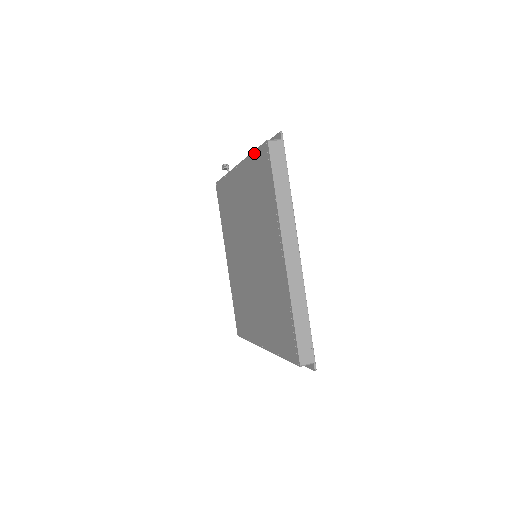
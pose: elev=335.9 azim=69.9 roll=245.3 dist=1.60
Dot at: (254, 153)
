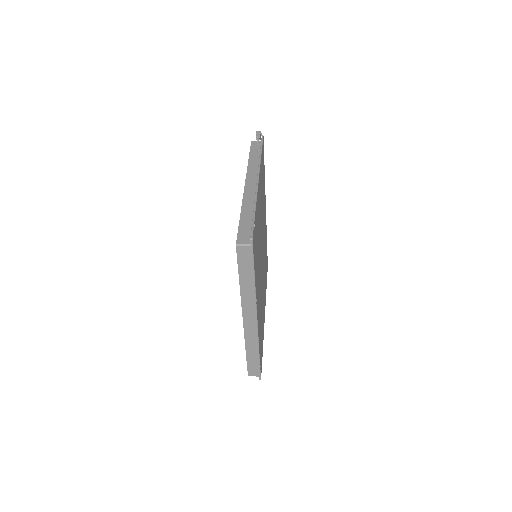
Dot at: (239, 221)
